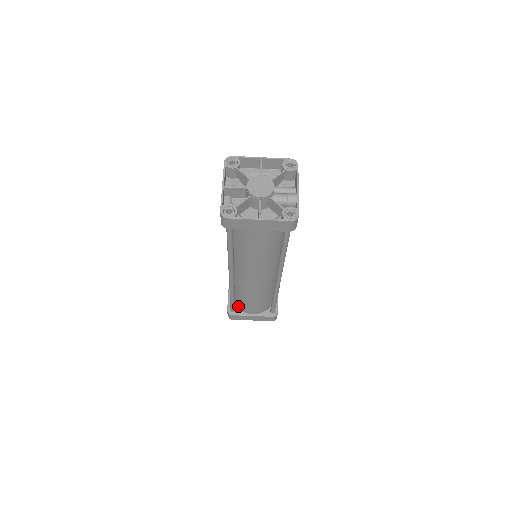
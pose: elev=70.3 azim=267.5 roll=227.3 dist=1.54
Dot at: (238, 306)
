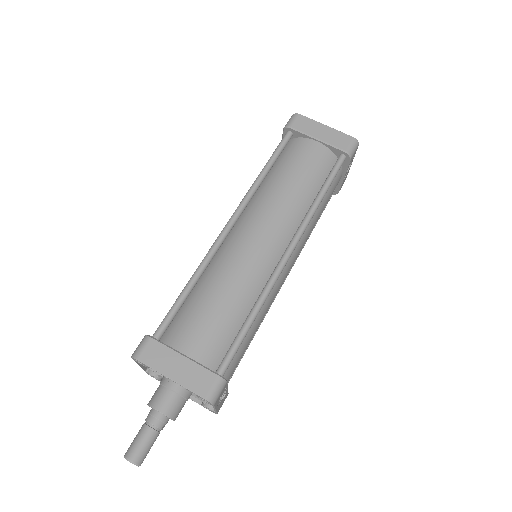
Dot at: (170, 334)
